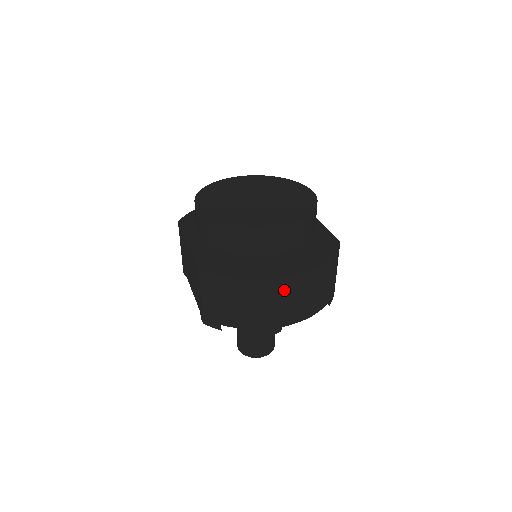
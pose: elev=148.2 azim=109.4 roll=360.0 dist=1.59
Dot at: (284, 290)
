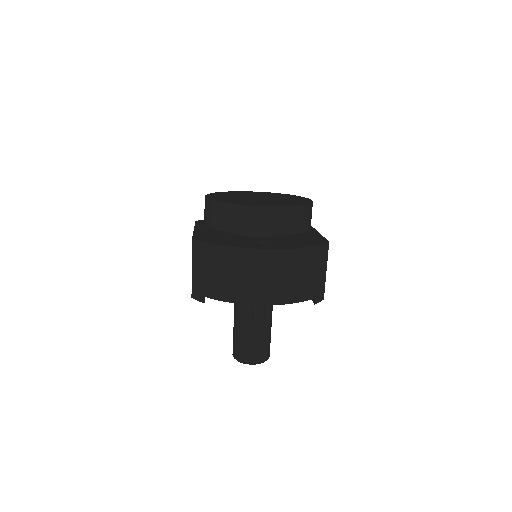
Dot at: (262, 264)
